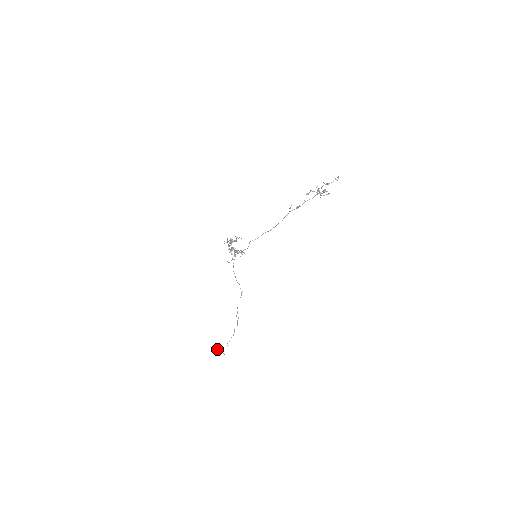
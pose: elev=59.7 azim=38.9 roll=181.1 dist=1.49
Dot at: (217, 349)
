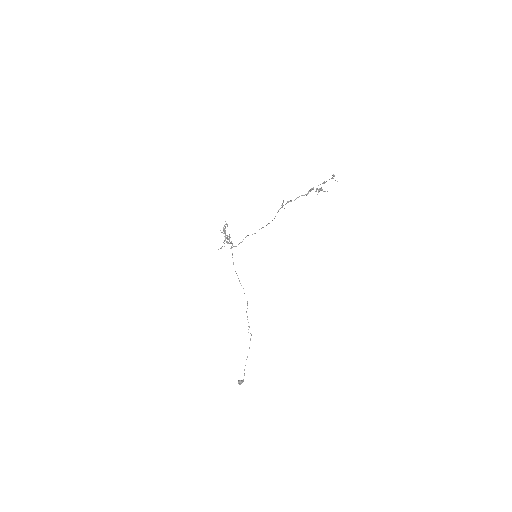
Dot at: occluded
